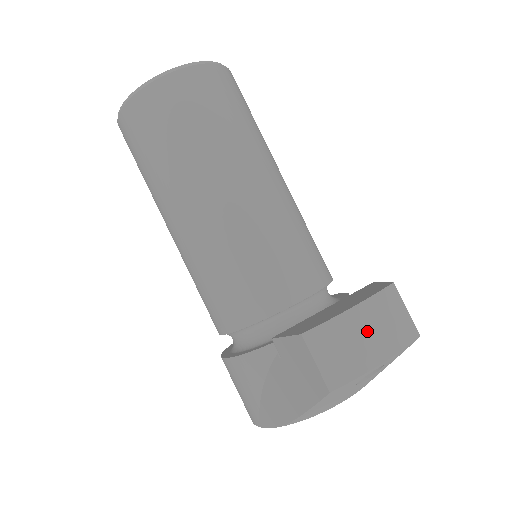
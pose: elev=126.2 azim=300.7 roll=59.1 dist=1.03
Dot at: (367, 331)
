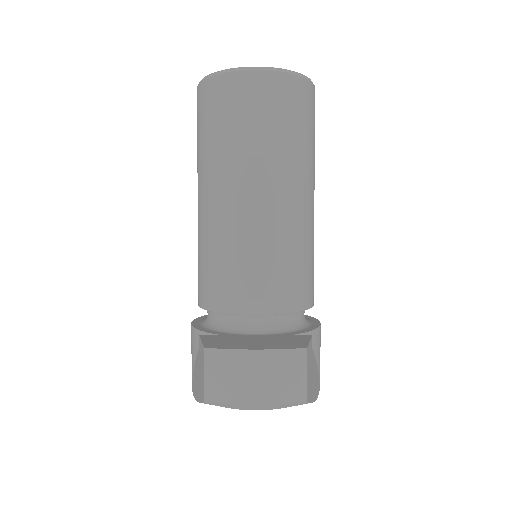
Dot at: (258, 374)
